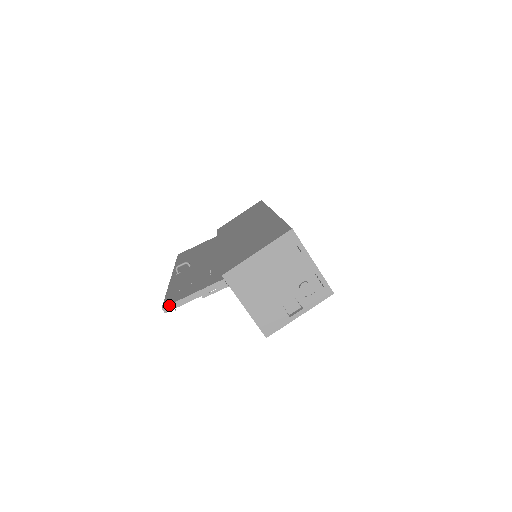
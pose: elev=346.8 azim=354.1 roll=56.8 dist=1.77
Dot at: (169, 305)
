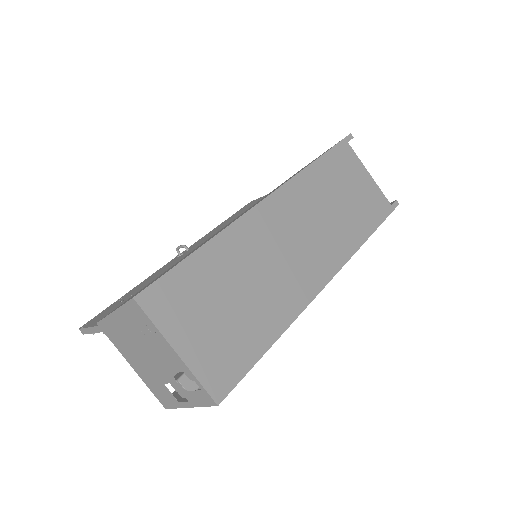
Dot at: (82, 328)
